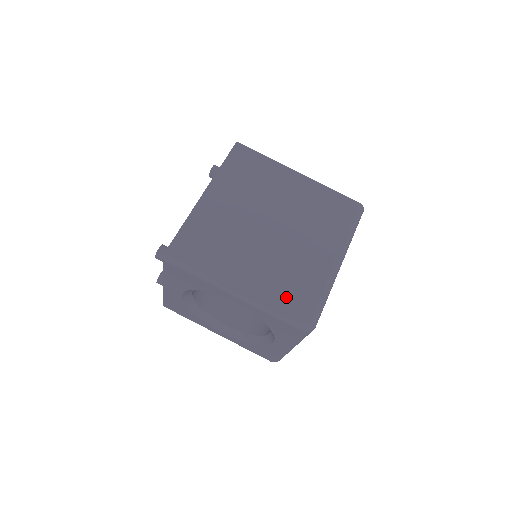
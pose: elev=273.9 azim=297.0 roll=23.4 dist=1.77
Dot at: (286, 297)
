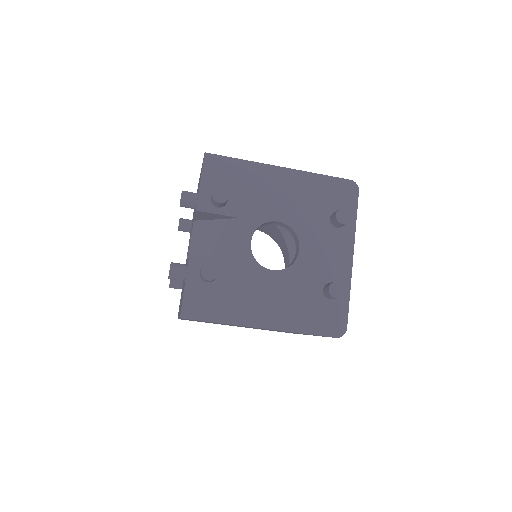
Dot at: occluded
